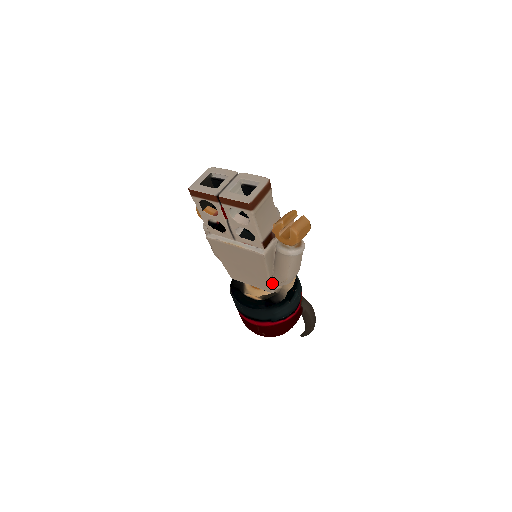
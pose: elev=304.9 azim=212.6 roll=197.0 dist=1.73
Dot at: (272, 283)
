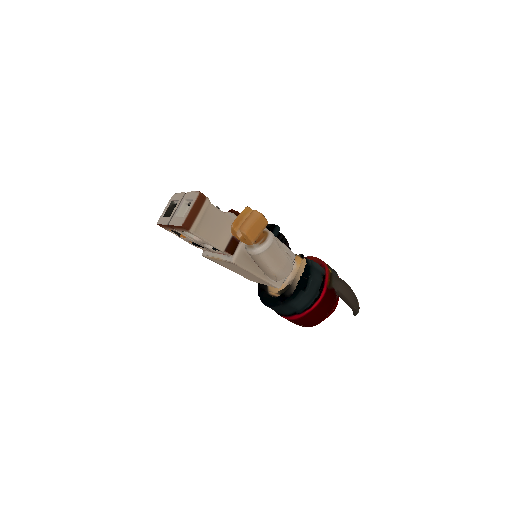
Dot at: (270, 280)
